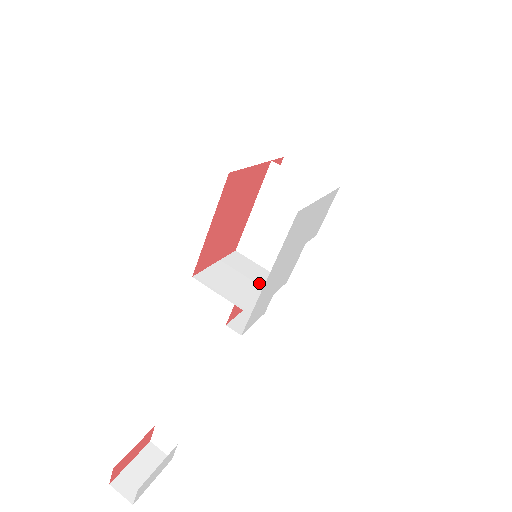
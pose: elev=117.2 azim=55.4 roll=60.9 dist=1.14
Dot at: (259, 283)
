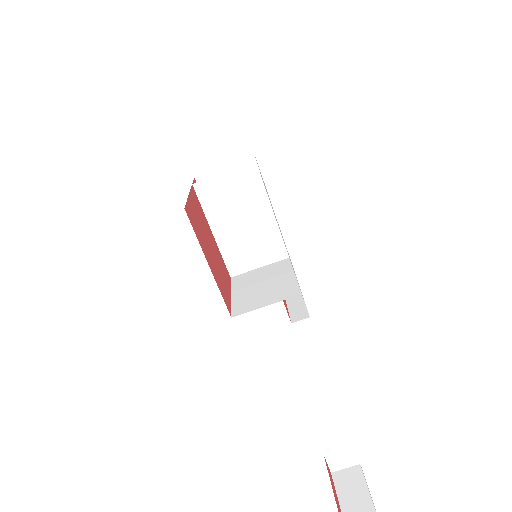
Dot at: (275, 275)
